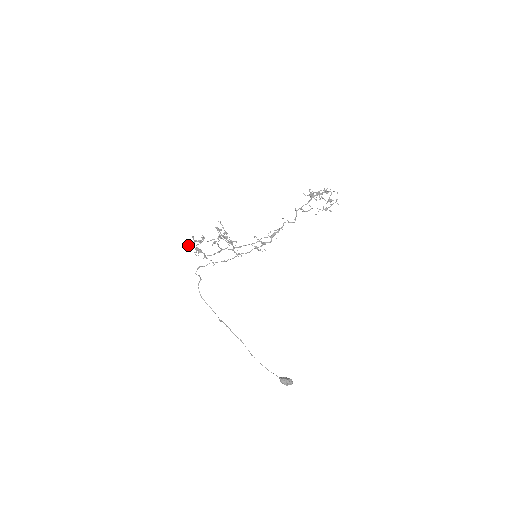
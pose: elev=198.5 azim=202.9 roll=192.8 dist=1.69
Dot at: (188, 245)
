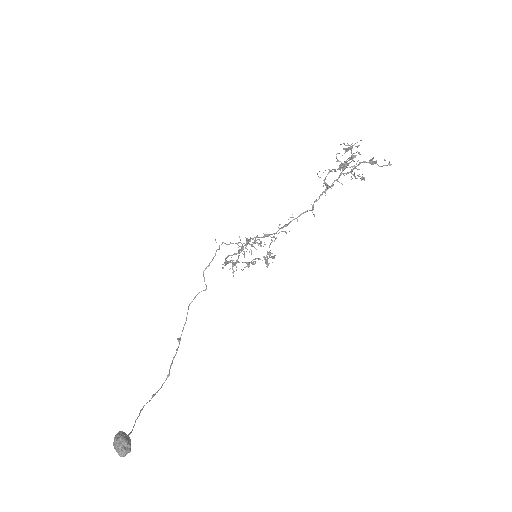
Dot at: occluded
